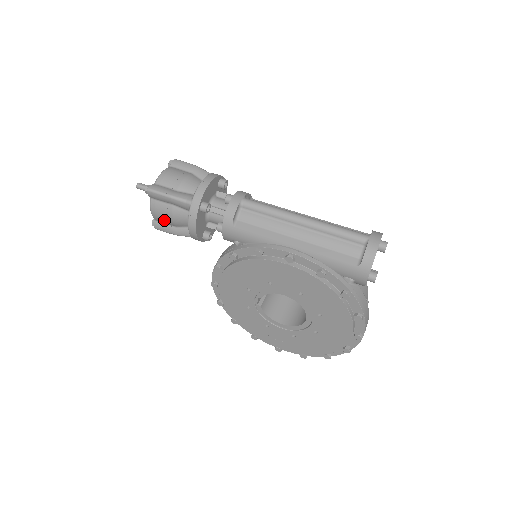
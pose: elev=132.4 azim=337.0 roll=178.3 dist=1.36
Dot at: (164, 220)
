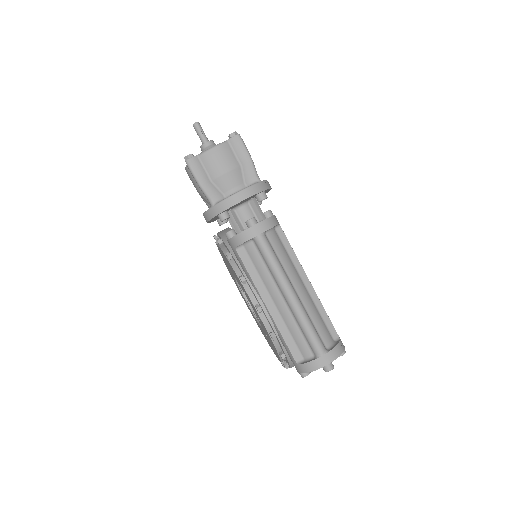
Dot at: occluded
